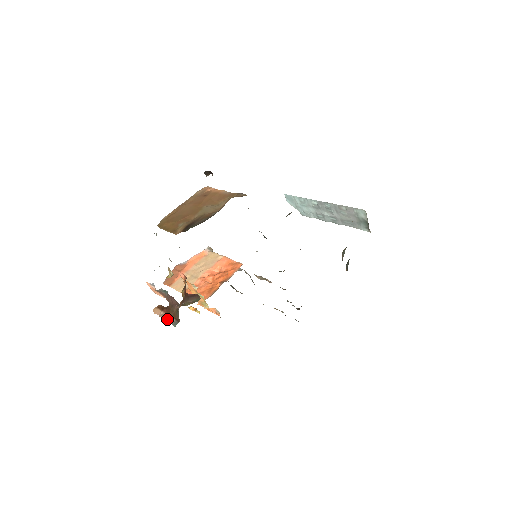
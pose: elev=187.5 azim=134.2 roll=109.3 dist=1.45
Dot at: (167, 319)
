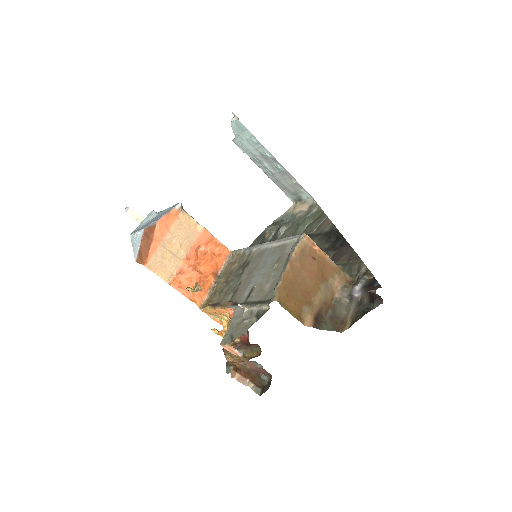
Dot at: (247, 384)
